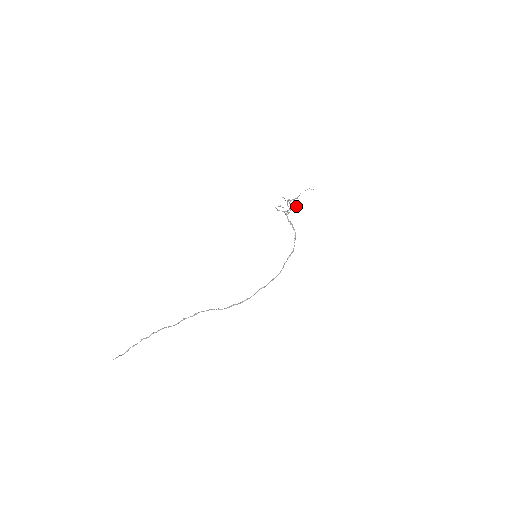
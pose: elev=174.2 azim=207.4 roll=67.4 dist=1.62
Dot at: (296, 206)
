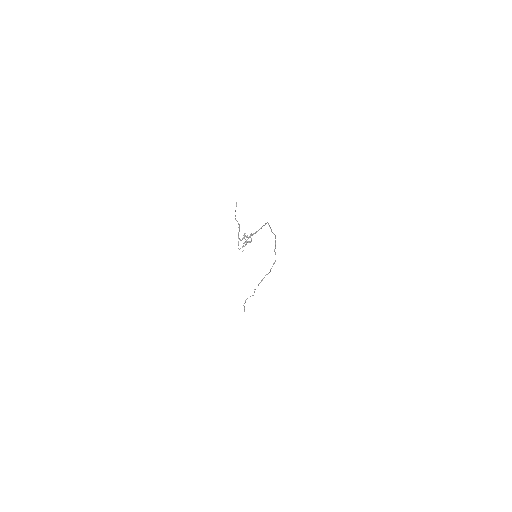
Dot at: (250, 234)
